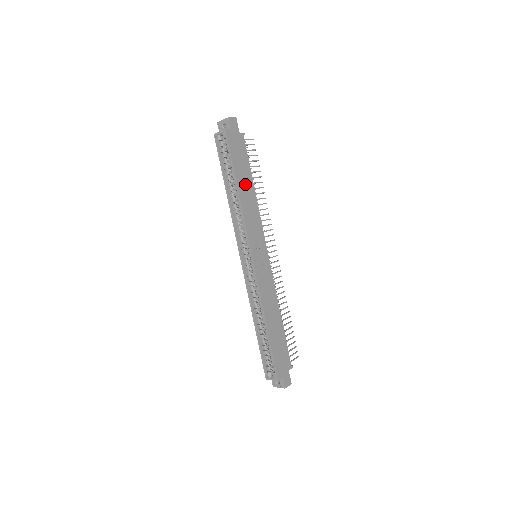
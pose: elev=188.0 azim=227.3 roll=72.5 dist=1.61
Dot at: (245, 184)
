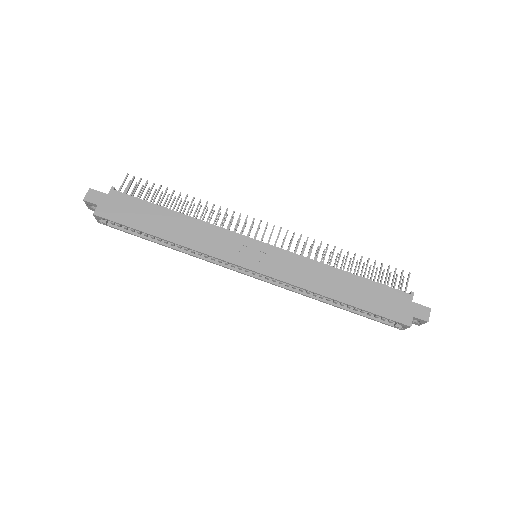
Dot at: (166, 224)
